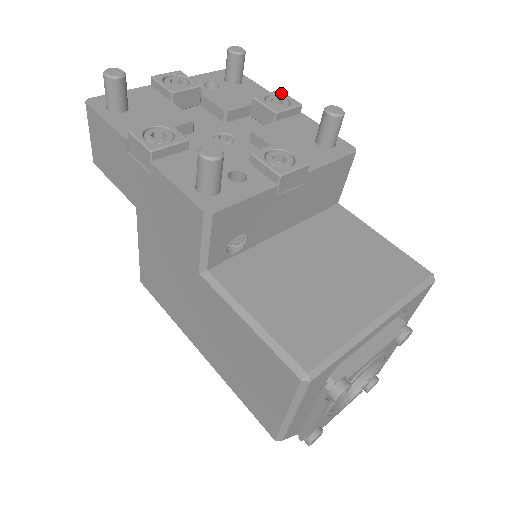
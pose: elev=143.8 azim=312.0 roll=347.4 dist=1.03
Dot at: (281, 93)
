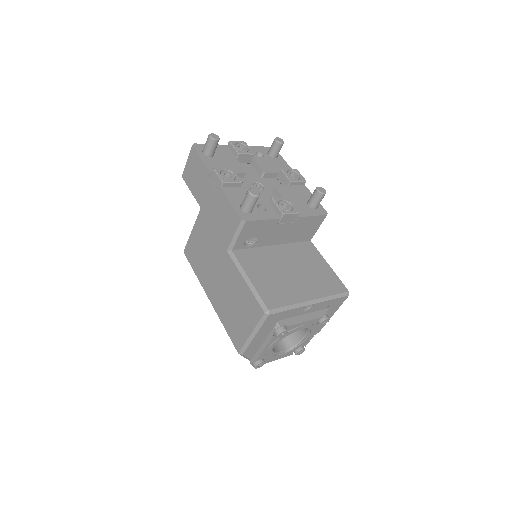
Dot at: (297, 171)
